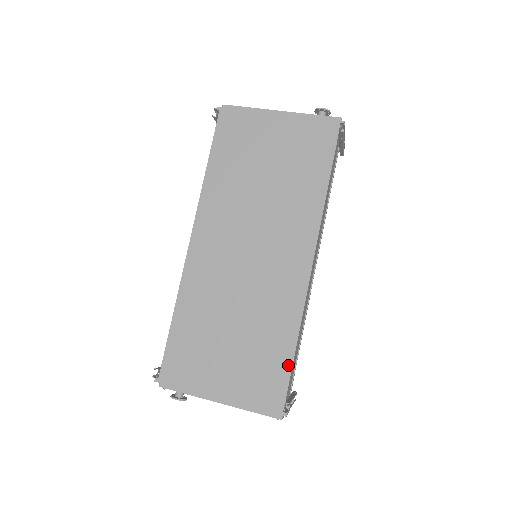
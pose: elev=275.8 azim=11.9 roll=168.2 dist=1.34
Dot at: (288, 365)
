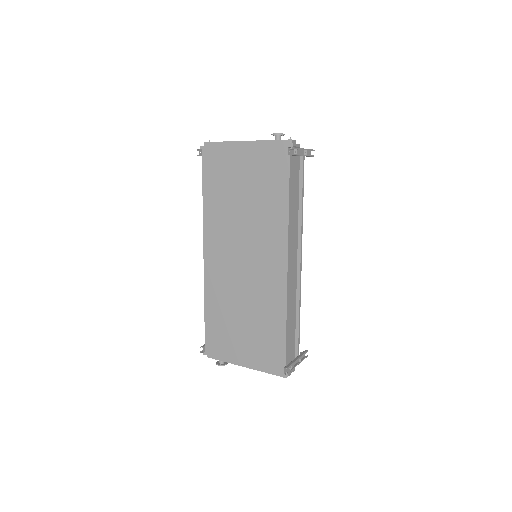
Dot at: (283, 341)
